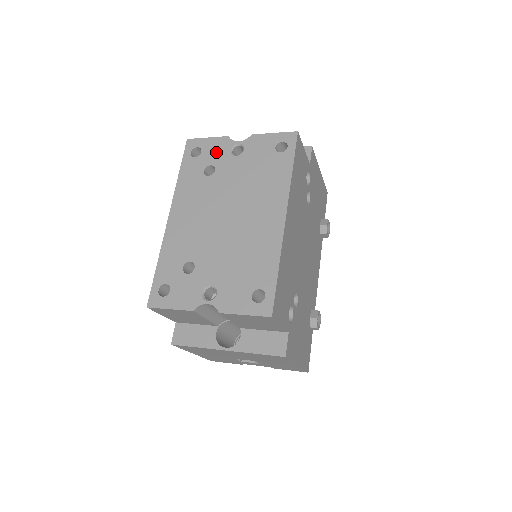
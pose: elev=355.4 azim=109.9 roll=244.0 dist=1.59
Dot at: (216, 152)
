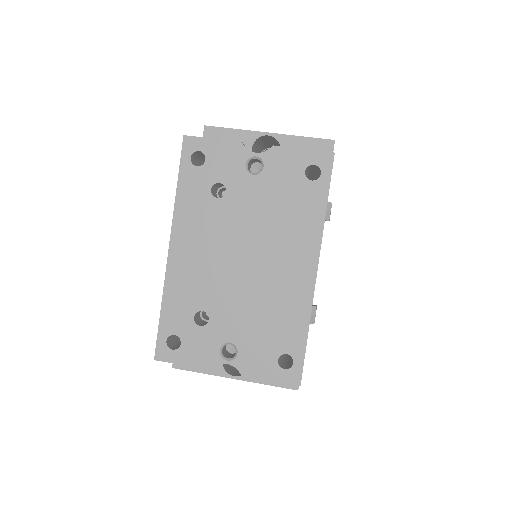
Dot at: (226, 164)
